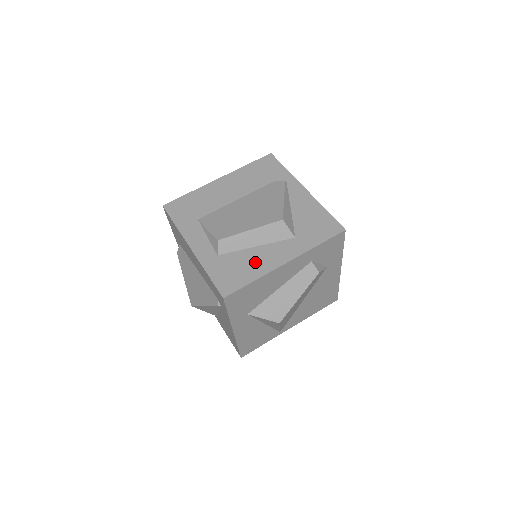
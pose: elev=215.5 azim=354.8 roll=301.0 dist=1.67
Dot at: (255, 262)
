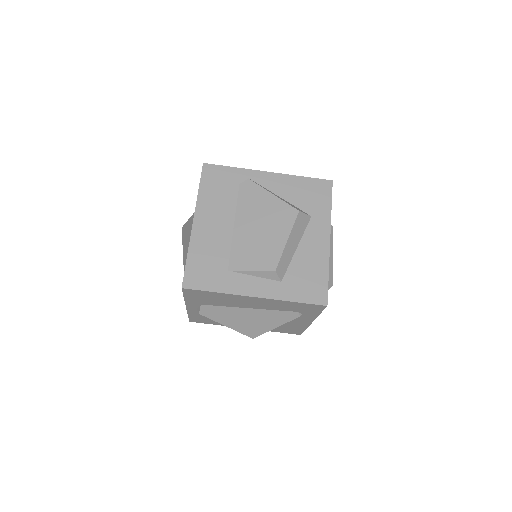
Dot at: (312, 260)
